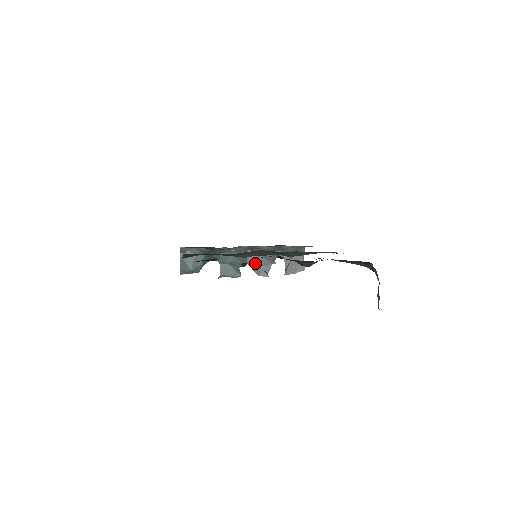
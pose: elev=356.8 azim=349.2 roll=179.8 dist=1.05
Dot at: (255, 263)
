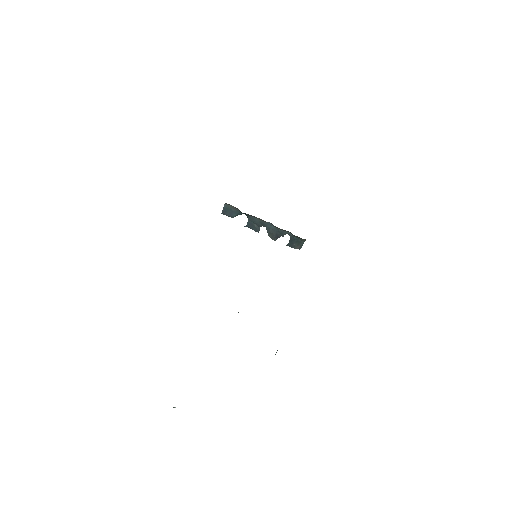
Dot at: (271, 231)
